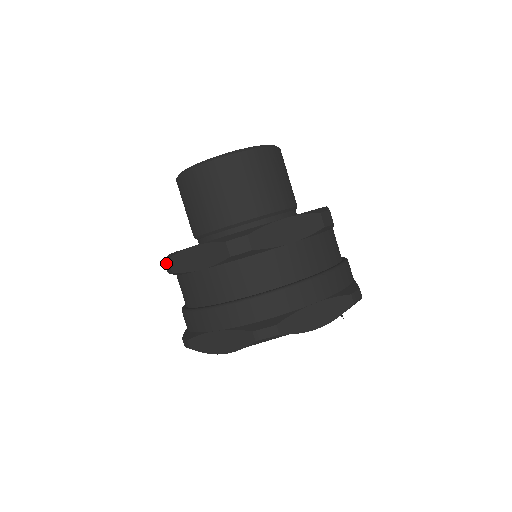
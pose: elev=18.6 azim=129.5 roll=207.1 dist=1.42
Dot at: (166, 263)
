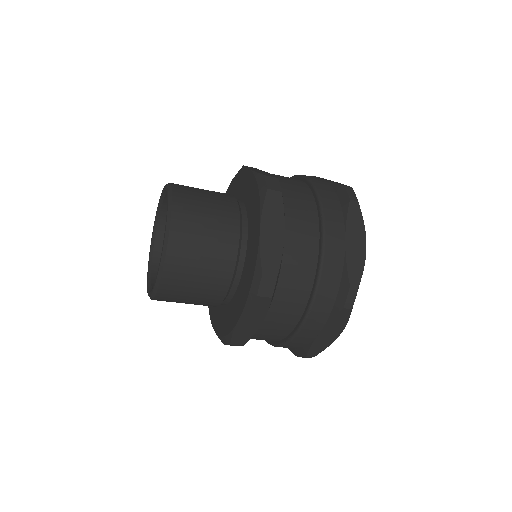
Dot at: occluded
